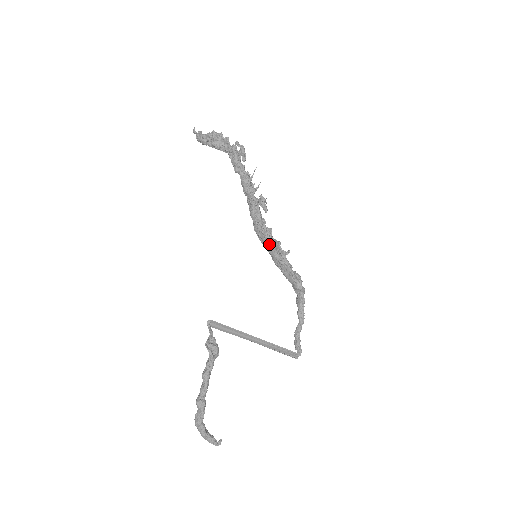
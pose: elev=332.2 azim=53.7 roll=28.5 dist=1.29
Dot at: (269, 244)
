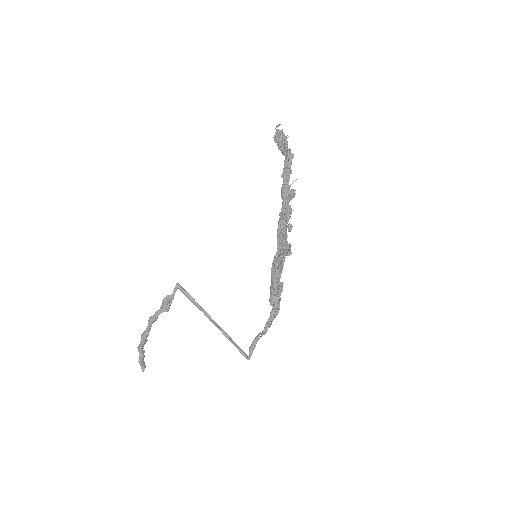
Dot at: (276, 252)
